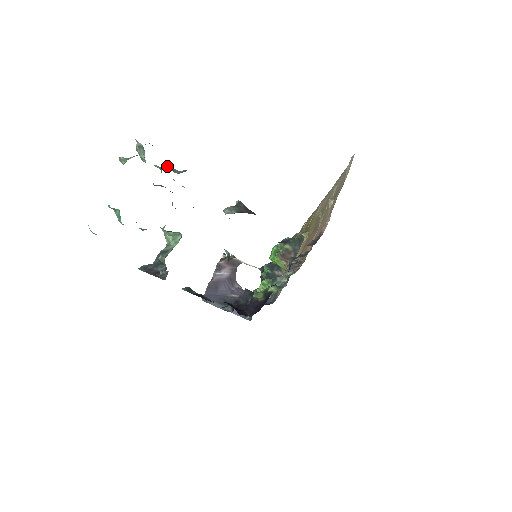
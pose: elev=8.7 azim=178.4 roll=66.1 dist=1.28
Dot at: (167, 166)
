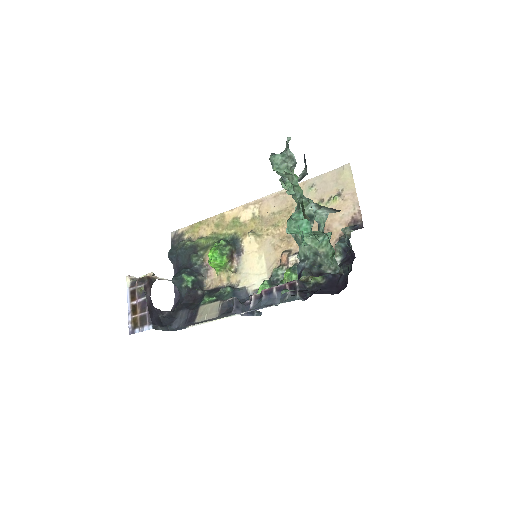
Dot at: occluded
